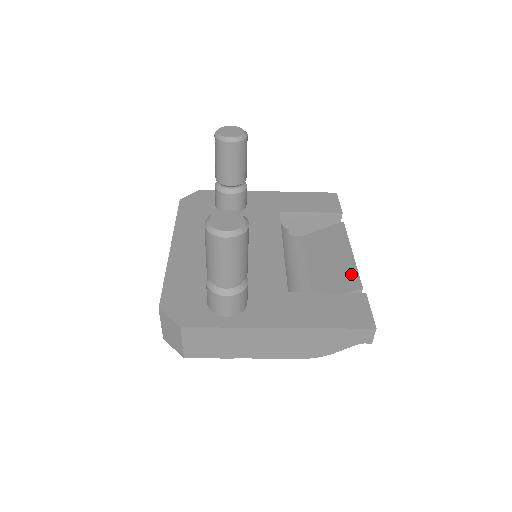
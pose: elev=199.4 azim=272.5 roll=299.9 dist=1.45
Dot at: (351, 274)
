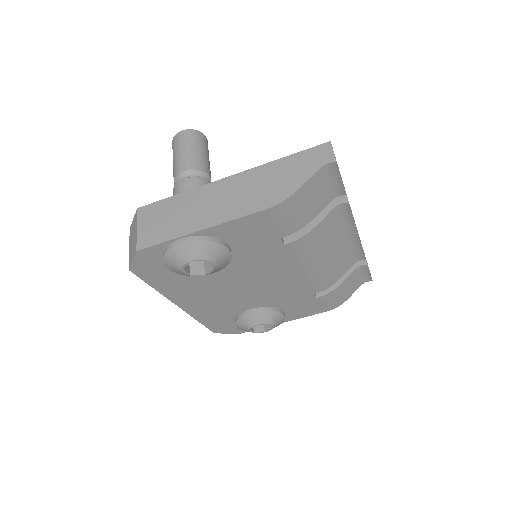
Dot at: occluded
